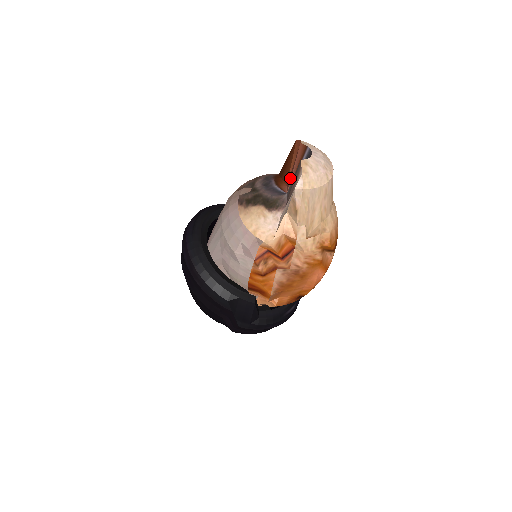
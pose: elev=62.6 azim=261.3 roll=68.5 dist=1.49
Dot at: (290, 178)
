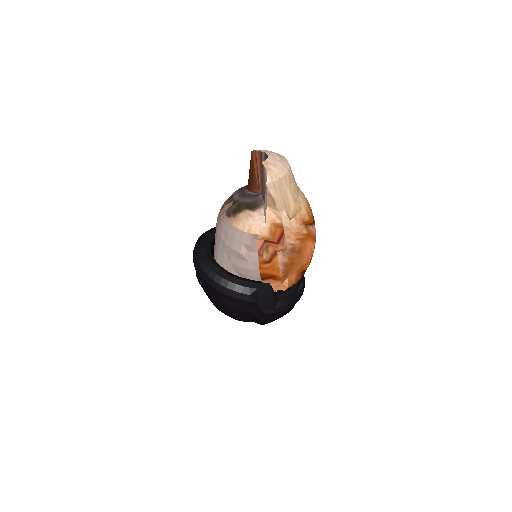
Dot at: (258, 181)
